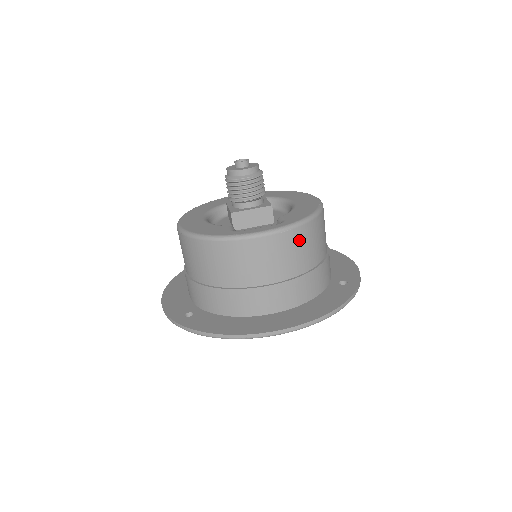
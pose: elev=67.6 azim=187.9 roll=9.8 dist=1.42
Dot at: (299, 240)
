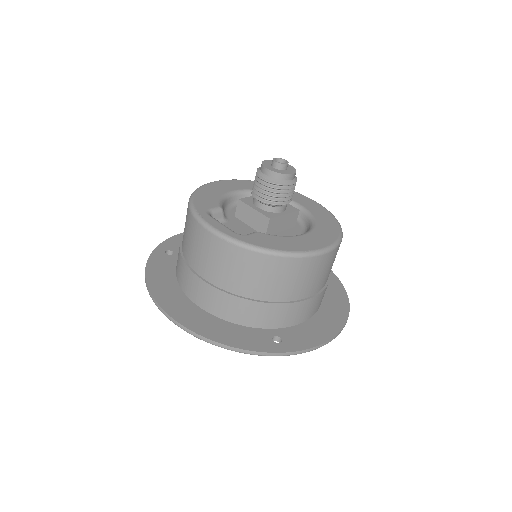
Dot at: (239, 260)
